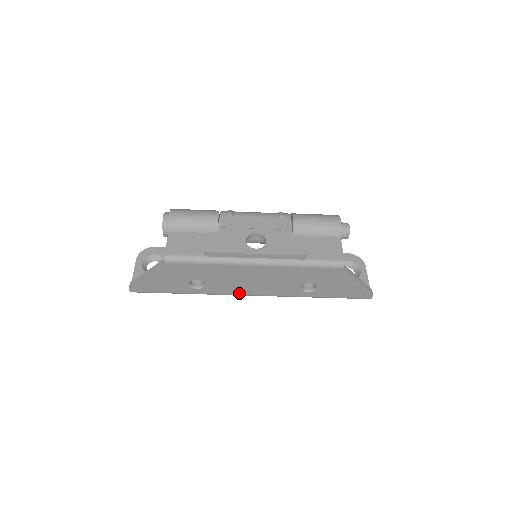
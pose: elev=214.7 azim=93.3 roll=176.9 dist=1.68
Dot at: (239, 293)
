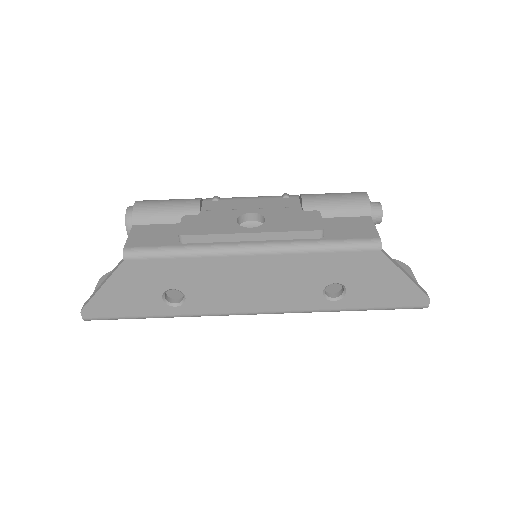
Dot at: (236, 310)
